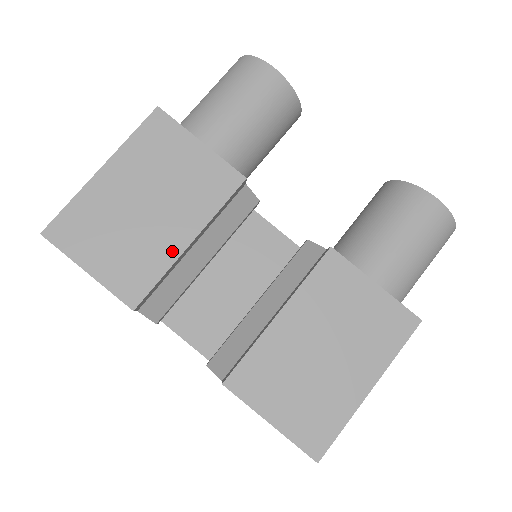
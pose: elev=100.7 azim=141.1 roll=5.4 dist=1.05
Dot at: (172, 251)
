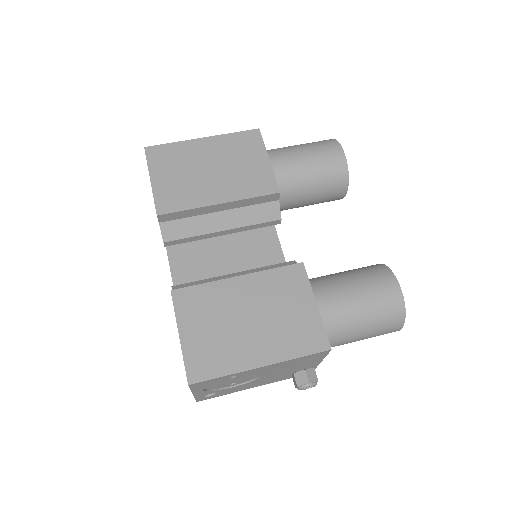
Dot at: (205, 201)
